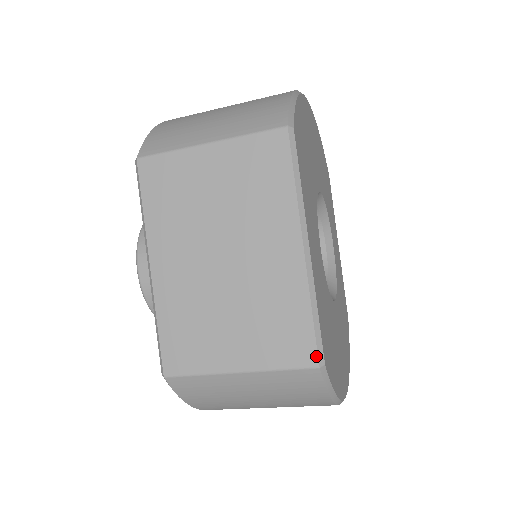
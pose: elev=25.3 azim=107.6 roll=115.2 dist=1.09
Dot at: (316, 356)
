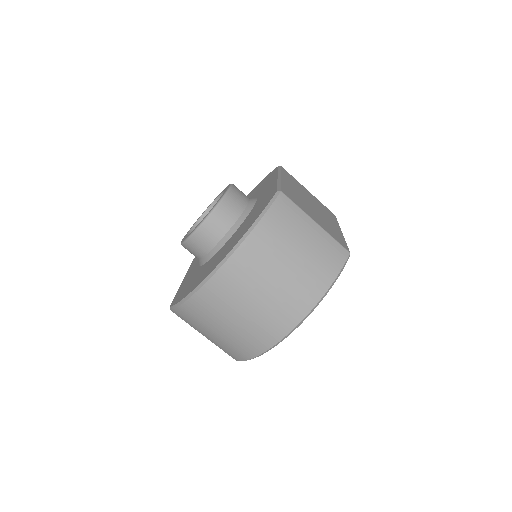
Dot at: occluded
